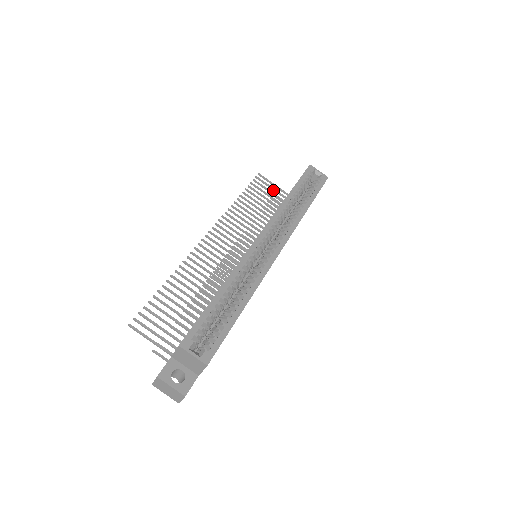
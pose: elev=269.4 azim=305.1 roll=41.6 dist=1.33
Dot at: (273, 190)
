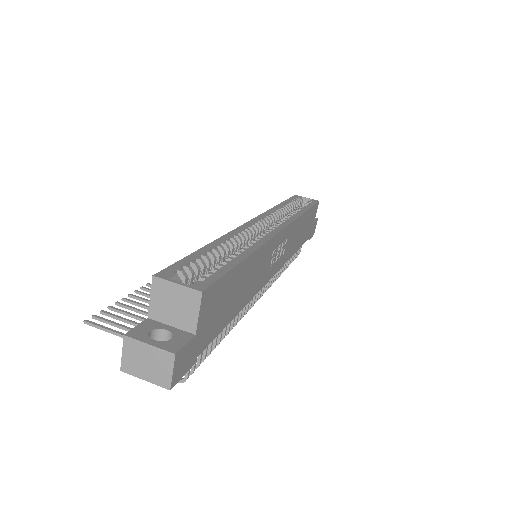
Dot at: occluded
